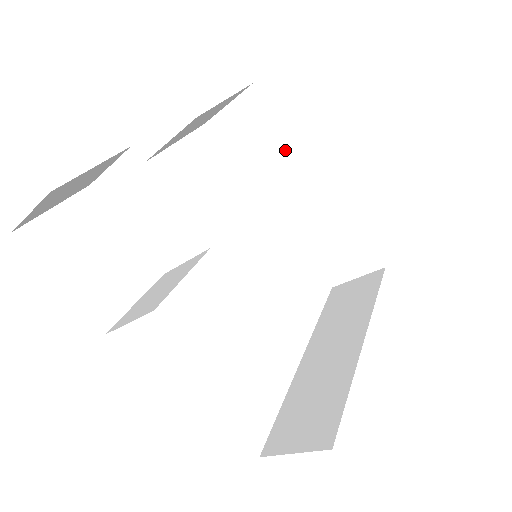
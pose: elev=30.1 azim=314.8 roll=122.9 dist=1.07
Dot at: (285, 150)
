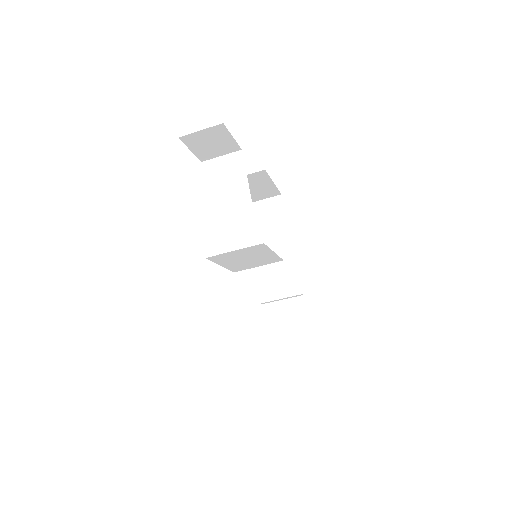
Dot at: (282, 235)
